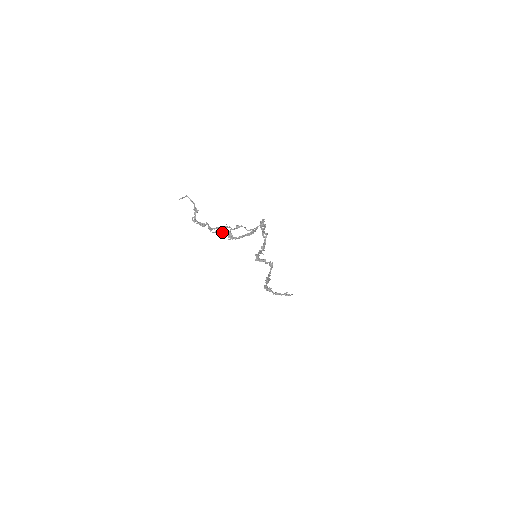
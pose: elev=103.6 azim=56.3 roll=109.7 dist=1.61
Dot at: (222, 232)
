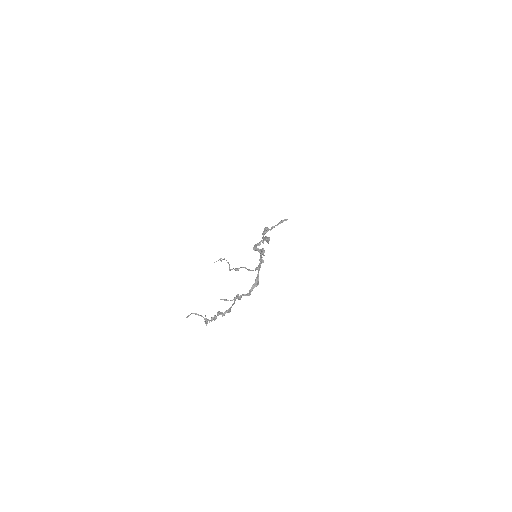
Dot at: (232, 305)
